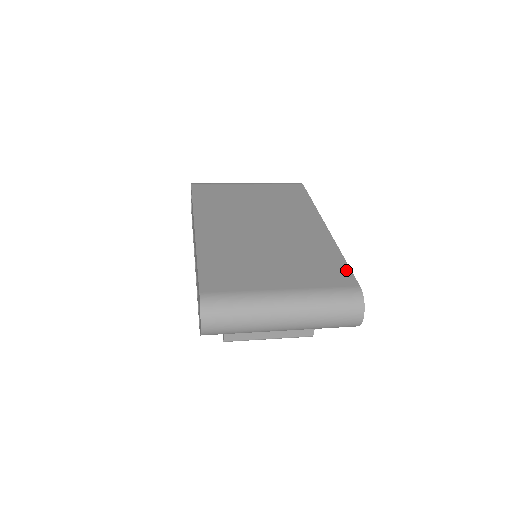
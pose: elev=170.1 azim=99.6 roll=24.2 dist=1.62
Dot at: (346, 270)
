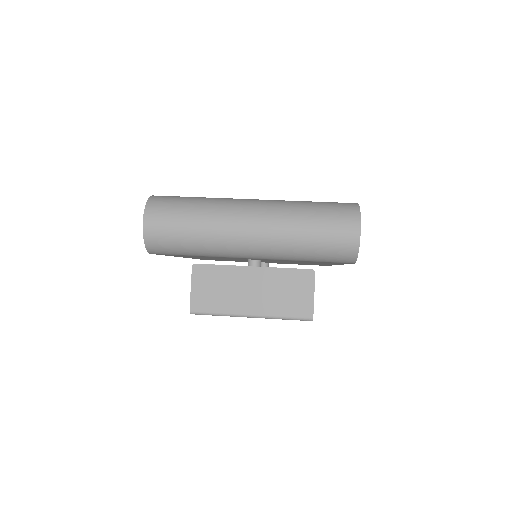
Dot at: occluded
